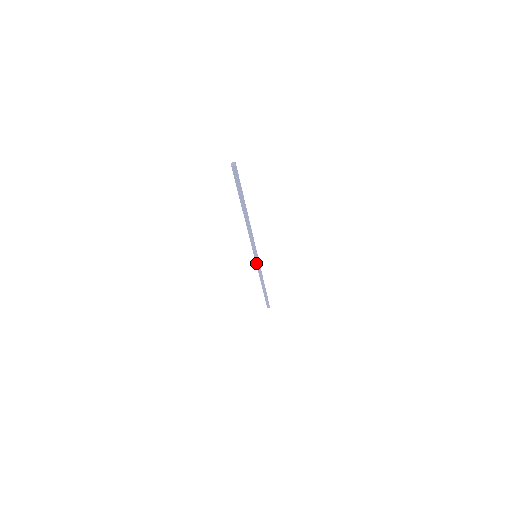
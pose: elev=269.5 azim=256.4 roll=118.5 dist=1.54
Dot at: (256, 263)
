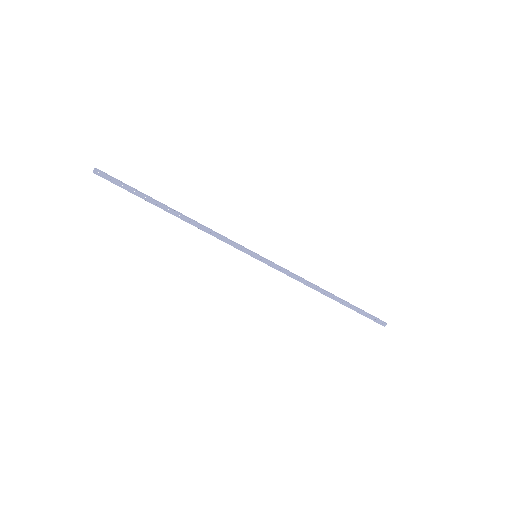
Dot at: (268, 265)
